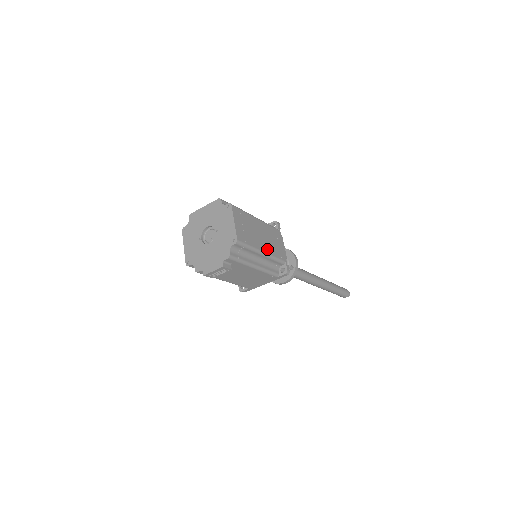
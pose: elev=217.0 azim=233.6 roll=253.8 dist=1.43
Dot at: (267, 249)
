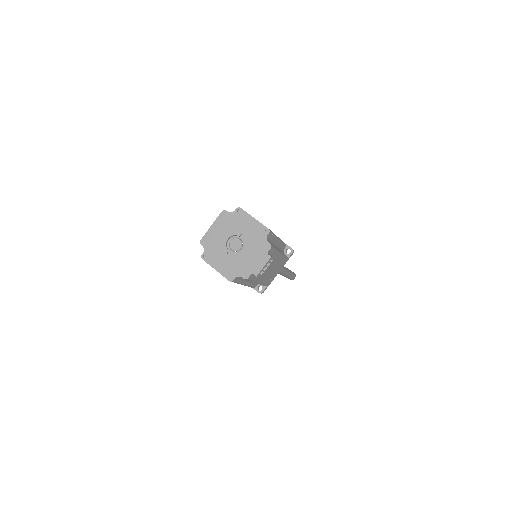
Dot at: occluded
